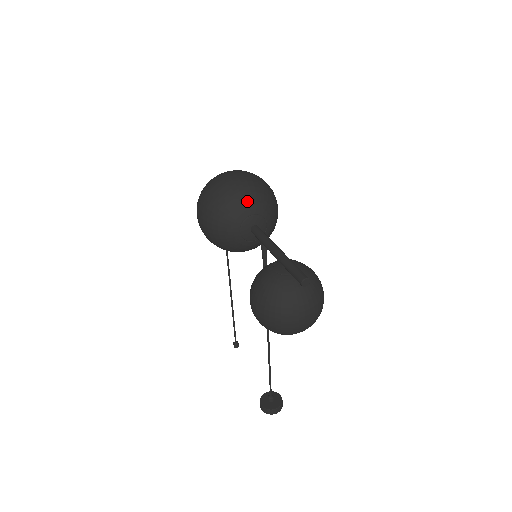
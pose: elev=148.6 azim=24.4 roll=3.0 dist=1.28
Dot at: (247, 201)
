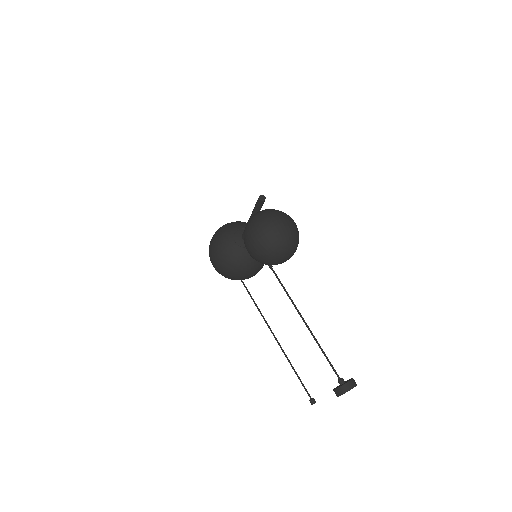
Dot at: (232, 225)
